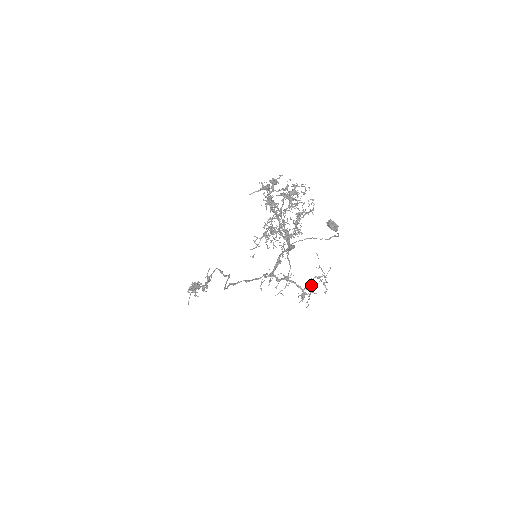
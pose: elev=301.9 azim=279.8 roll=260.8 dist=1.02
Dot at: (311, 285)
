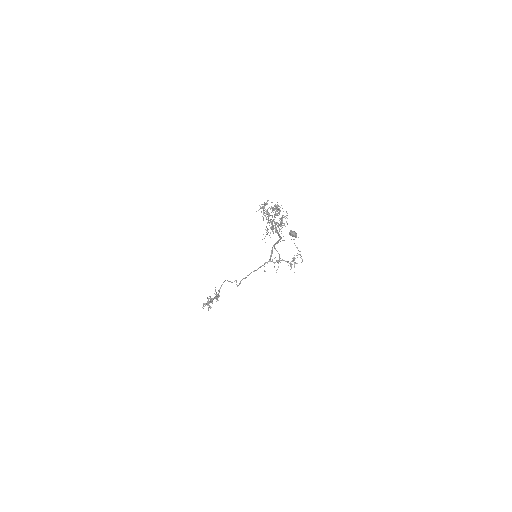
Dot at: occluded
